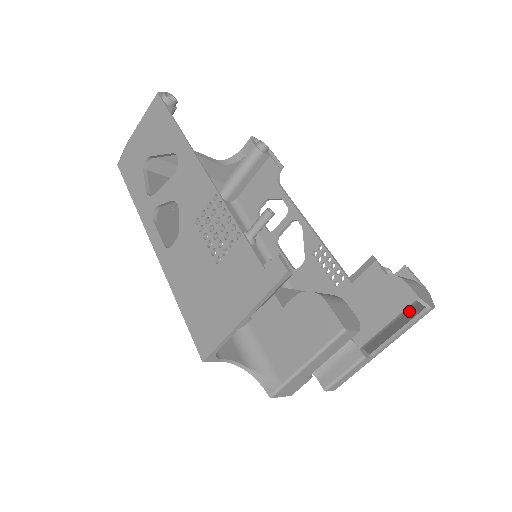
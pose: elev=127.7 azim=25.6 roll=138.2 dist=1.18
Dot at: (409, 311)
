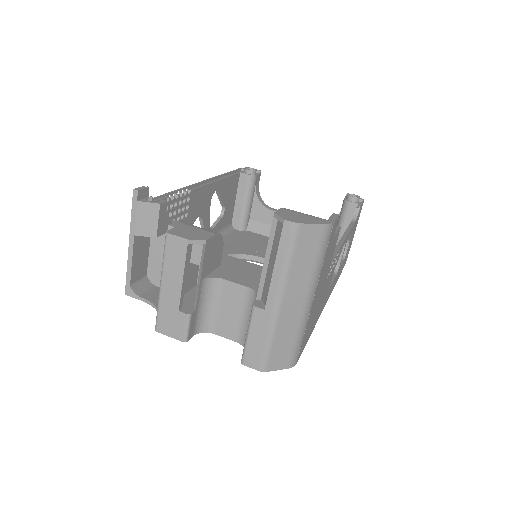
Dot at: (311, 252)
